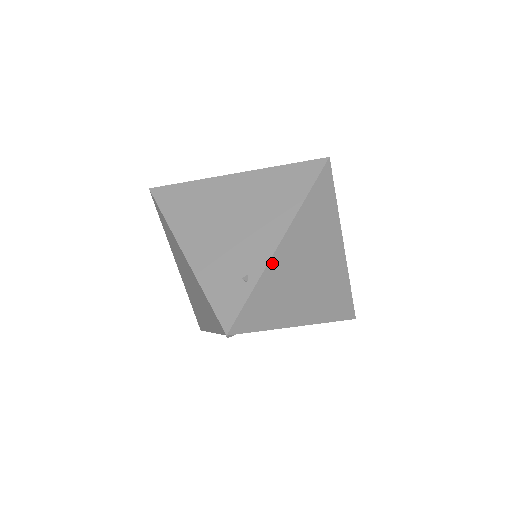
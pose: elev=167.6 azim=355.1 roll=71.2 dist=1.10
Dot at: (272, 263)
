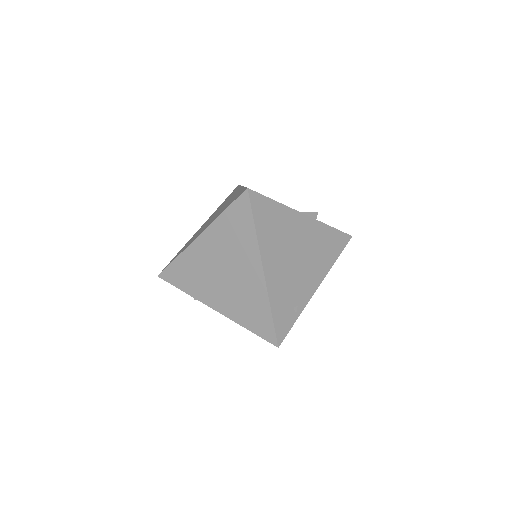
Dot at: (308, 300)
